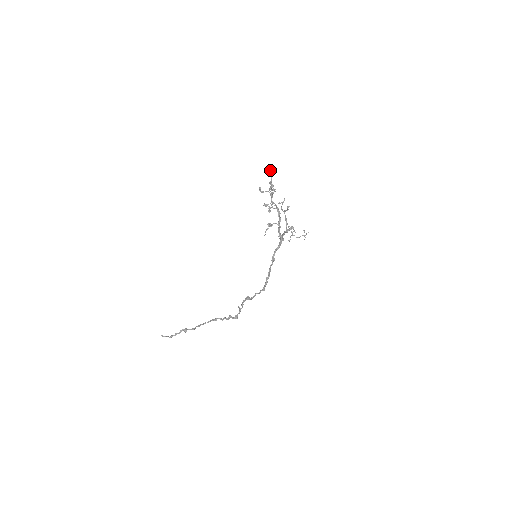
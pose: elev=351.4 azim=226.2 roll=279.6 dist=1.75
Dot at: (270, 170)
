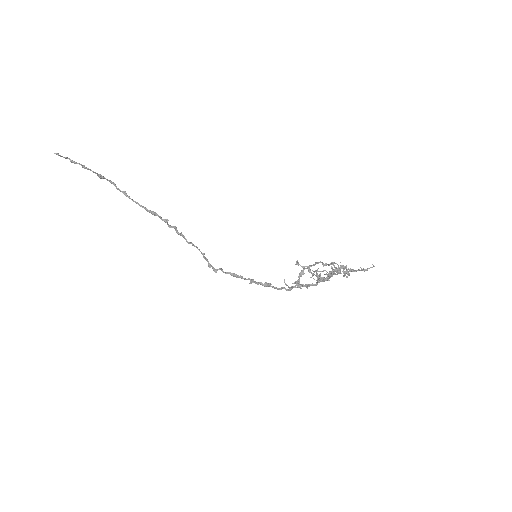
Dot at: (372, 264)
